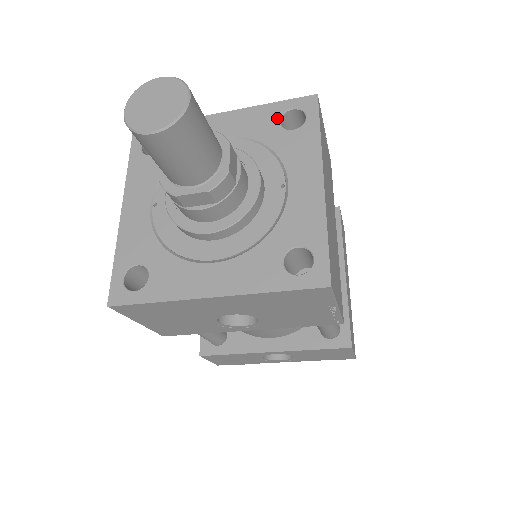
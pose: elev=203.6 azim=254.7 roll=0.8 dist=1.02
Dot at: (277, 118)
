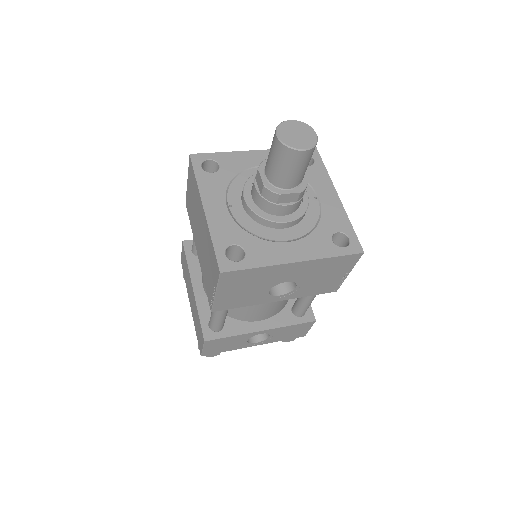
Dot at: occluded
